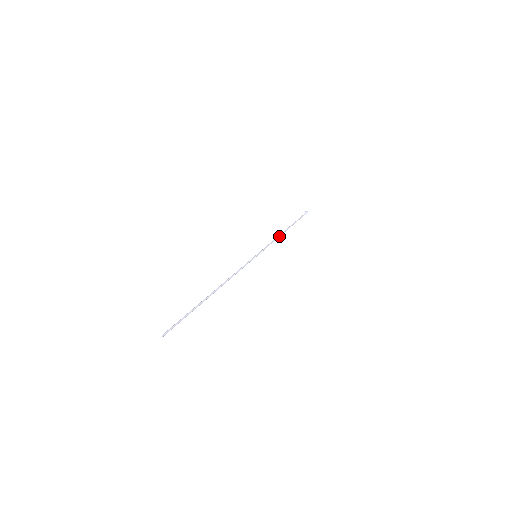
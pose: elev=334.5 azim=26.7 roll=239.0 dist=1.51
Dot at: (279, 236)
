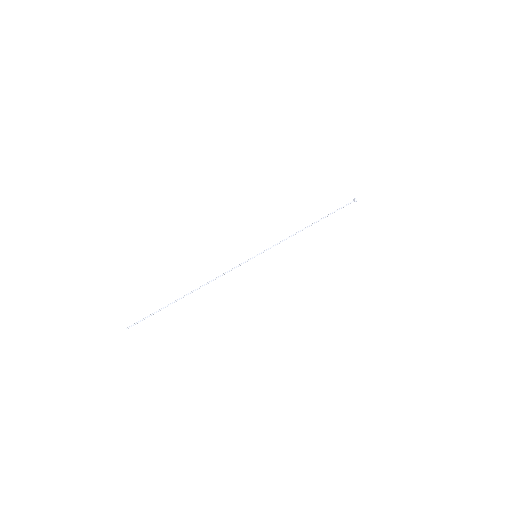
Dot at: occluded
